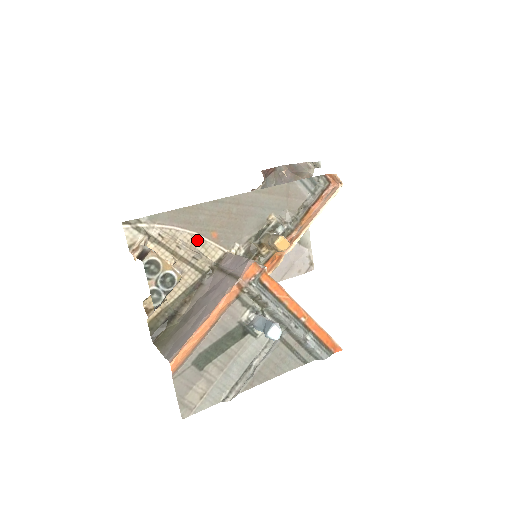
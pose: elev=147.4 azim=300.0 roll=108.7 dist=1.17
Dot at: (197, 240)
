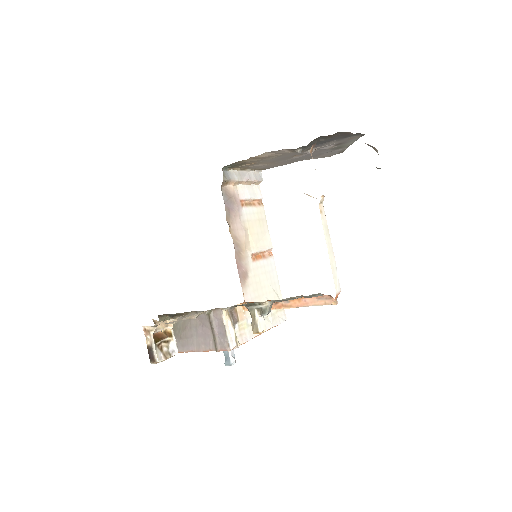
Dot at: occluded
